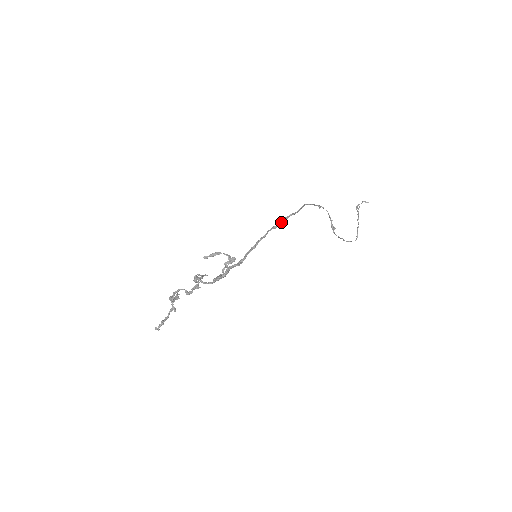
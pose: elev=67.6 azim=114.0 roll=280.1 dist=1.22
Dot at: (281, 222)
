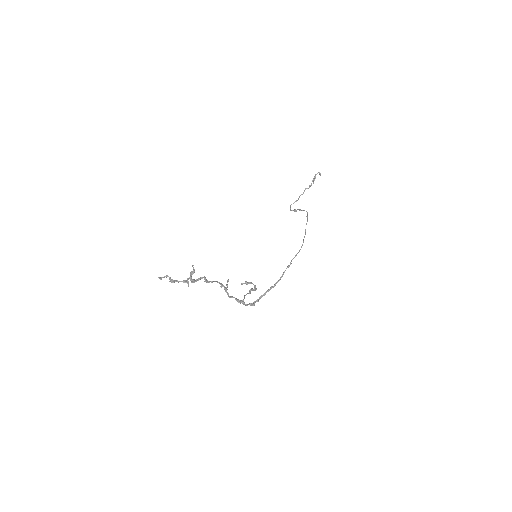
Dot at: occluded
